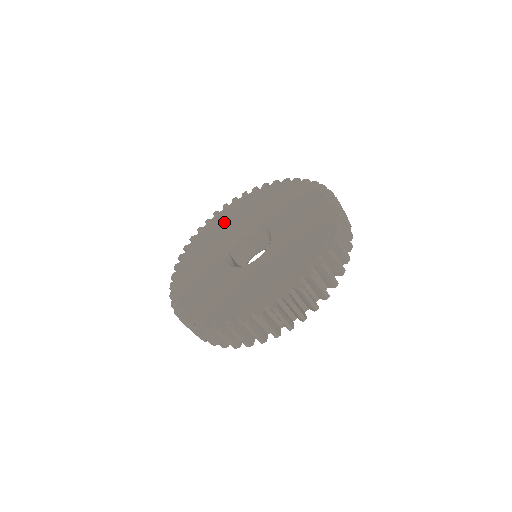
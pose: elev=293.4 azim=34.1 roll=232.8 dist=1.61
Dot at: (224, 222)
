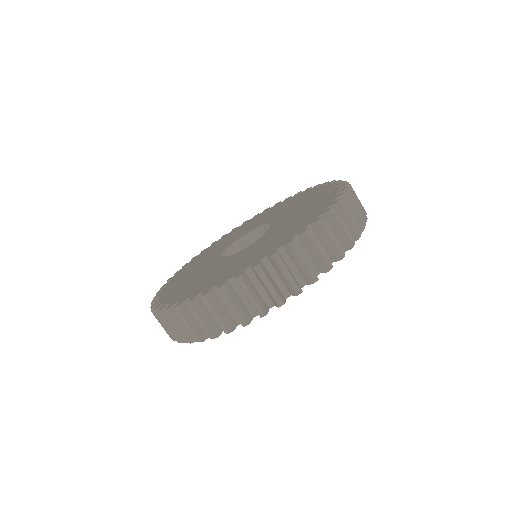
Dot at: (221, 242)
